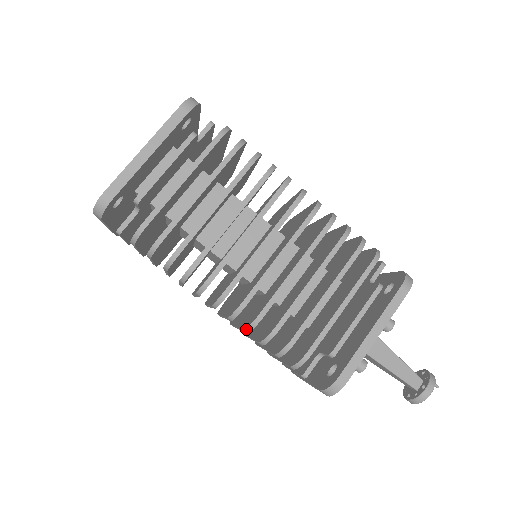
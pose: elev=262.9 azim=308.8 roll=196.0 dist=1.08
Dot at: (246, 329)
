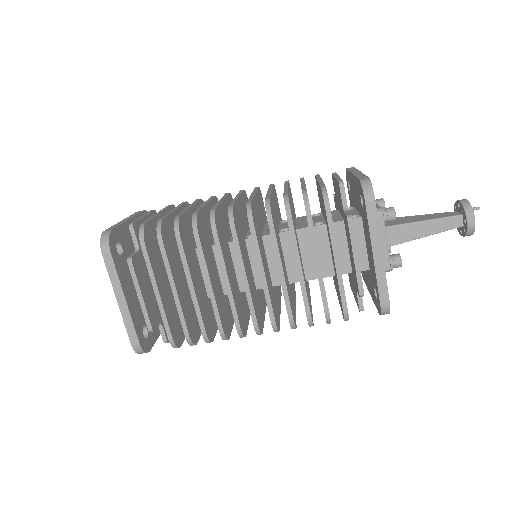
Dot at: occluded
